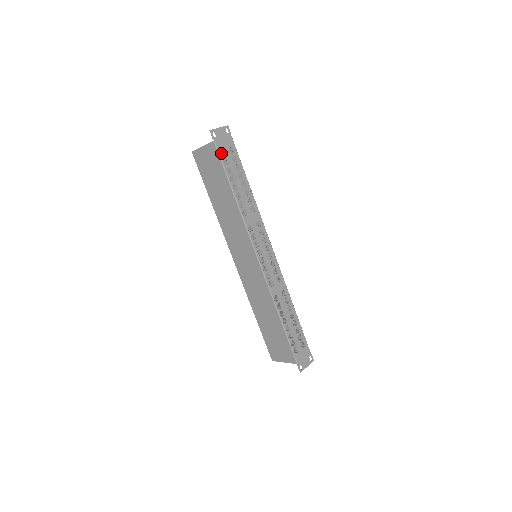
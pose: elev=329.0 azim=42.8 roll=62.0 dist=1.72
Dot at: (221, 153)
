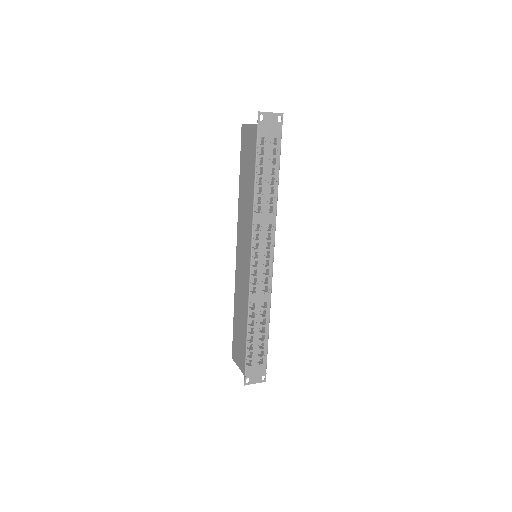
Dot at: (262, 139)
